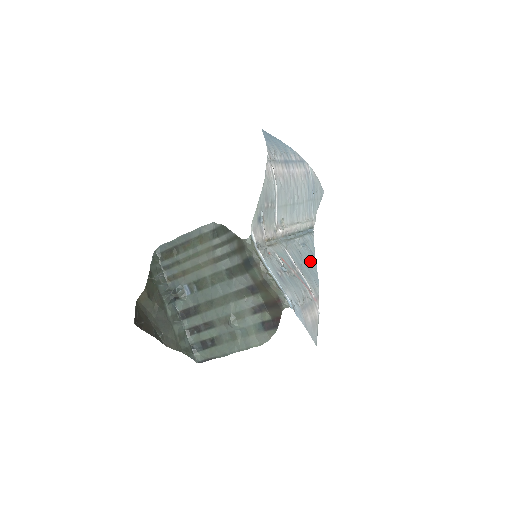
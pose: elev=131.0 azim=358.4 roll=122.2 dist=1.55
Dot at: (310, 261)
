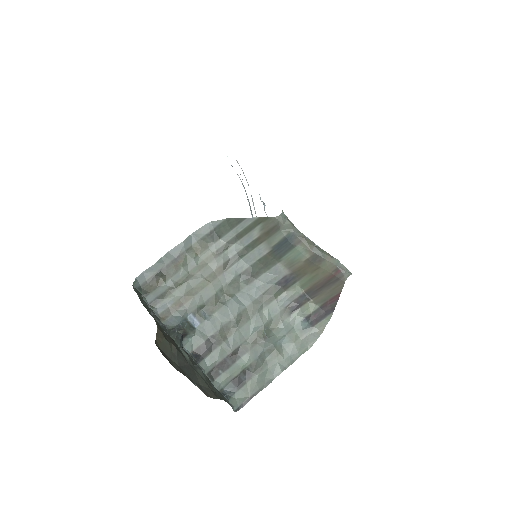
Dot at: occluded
